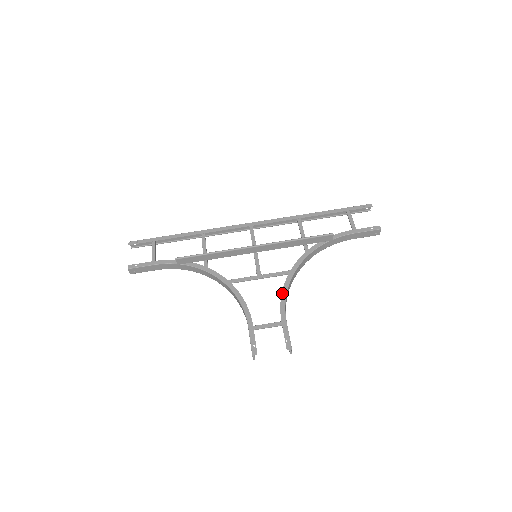
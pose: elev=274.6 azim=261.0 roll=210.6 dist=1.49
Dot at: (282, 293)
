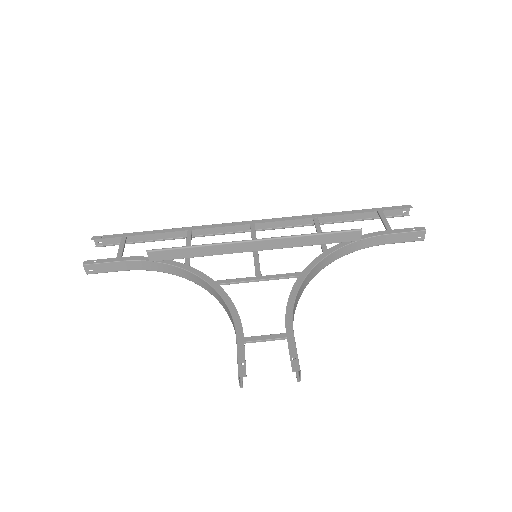
Dot at: (289, 298)
